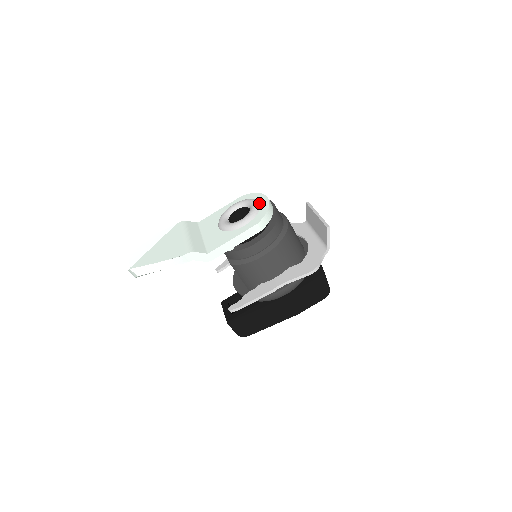
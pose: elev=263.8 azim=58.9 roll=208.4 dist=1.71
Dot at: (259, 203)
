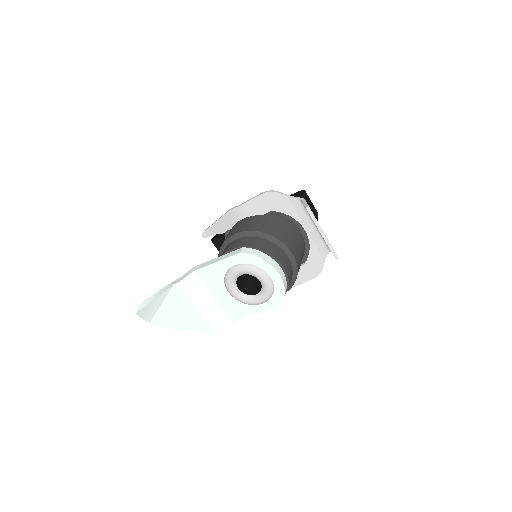
Dot at: (271, 281)
